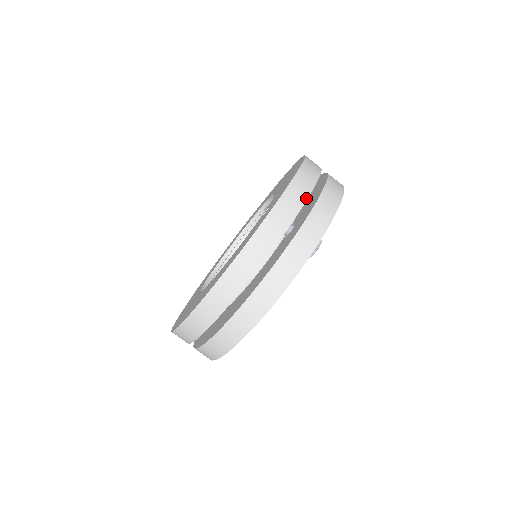
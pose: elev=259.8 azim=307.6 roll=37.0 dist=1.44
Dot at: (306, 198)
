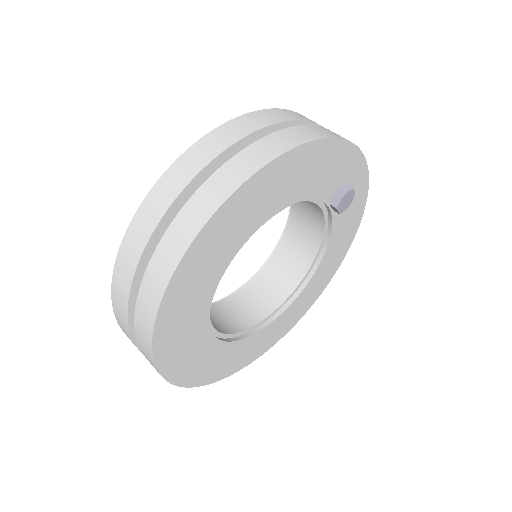
Dot at: occluded
